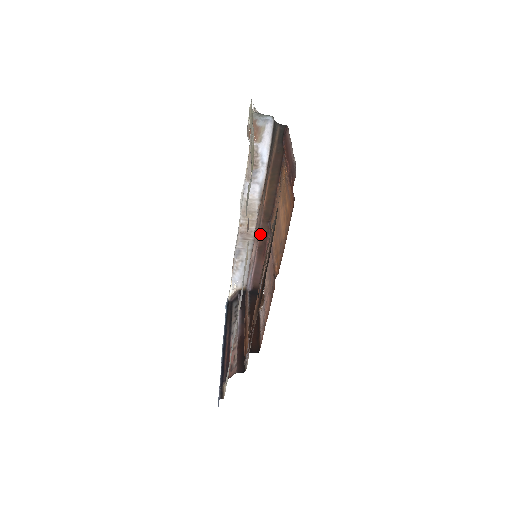
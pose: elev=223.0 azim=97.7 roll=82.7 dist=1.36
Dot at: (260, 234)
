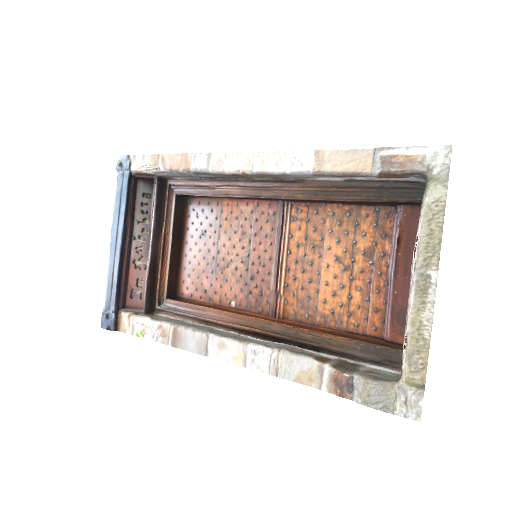
Dot at: (259, 198)
